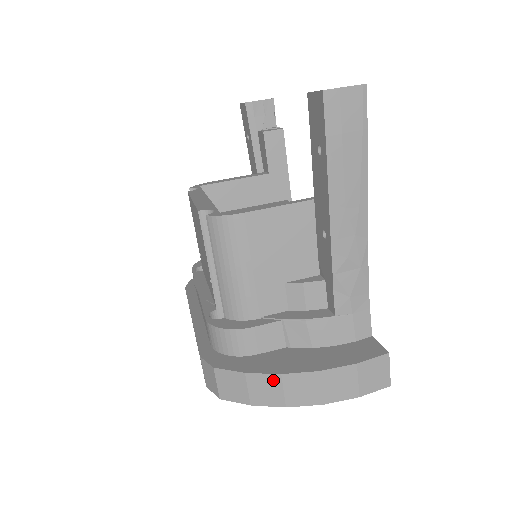
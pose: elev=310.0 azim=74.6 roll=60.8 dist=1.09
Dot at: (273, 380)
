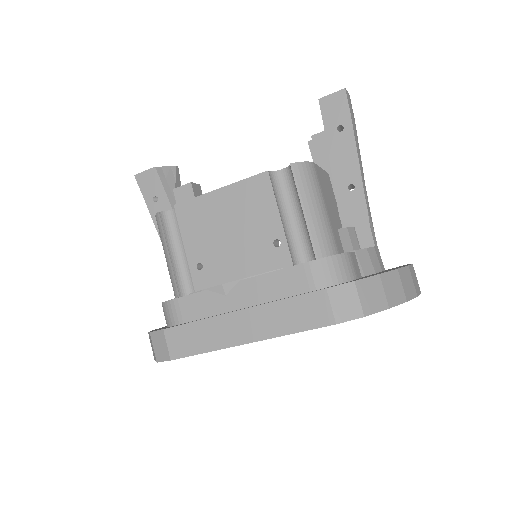
Dot at: (395, 276)
